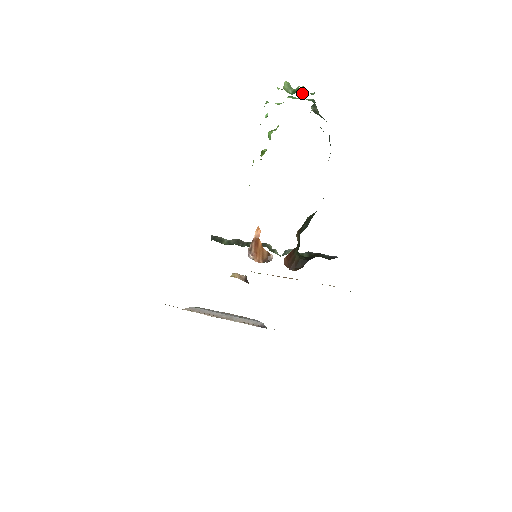
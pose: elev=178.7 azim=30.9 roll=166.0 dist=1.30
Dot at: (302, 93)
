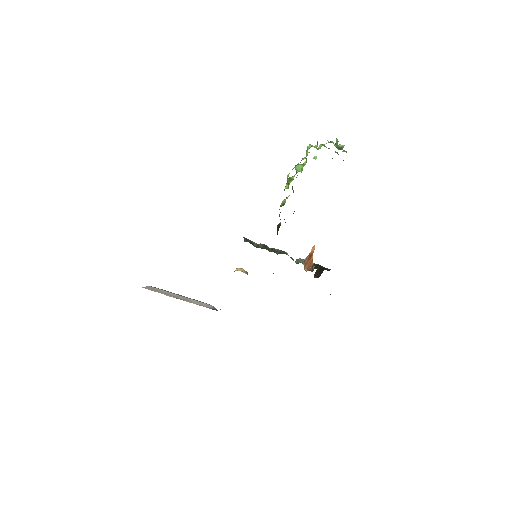
Dot at: occluded
